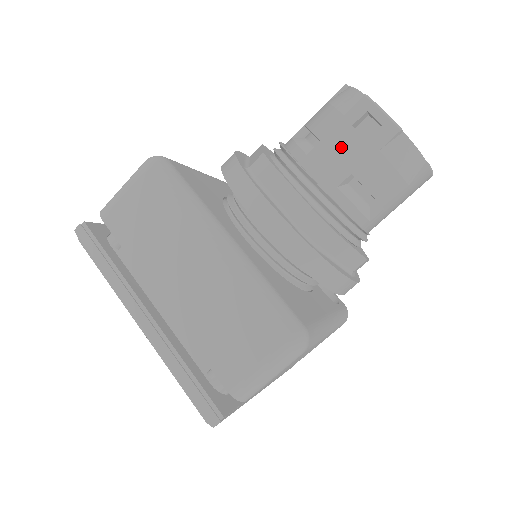
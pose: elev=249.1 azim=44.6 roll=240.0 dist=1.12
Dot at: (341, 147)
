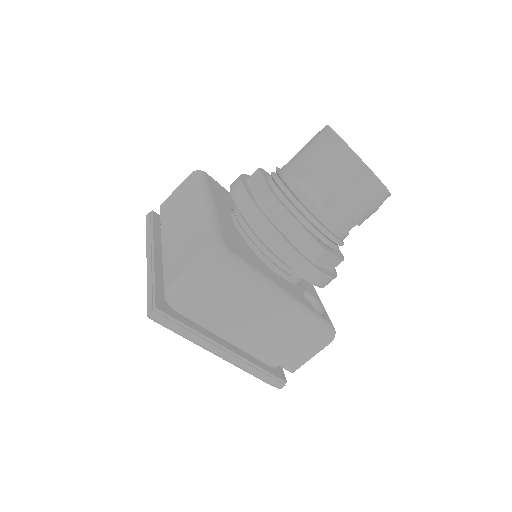
Dot at: (302, 155)
